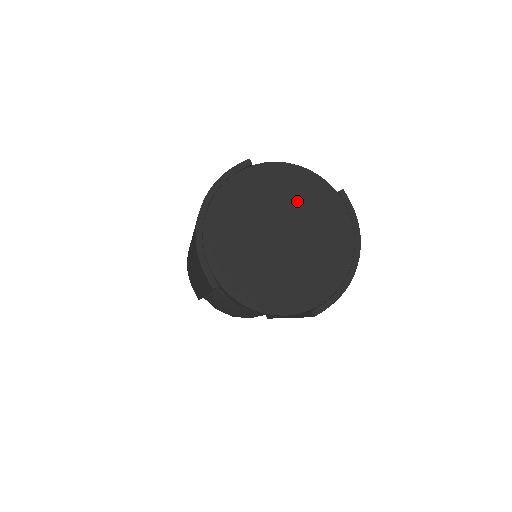
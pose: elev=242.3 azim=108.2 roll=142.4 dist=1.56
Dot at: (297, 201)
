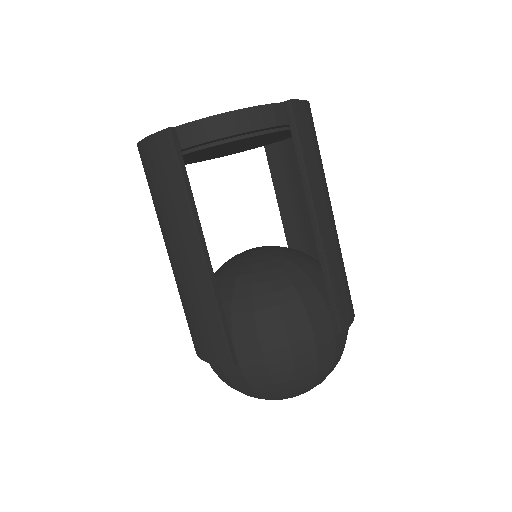
Dot at: occluded
